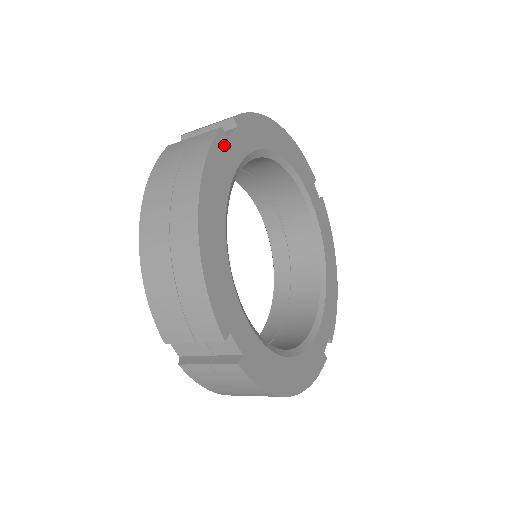
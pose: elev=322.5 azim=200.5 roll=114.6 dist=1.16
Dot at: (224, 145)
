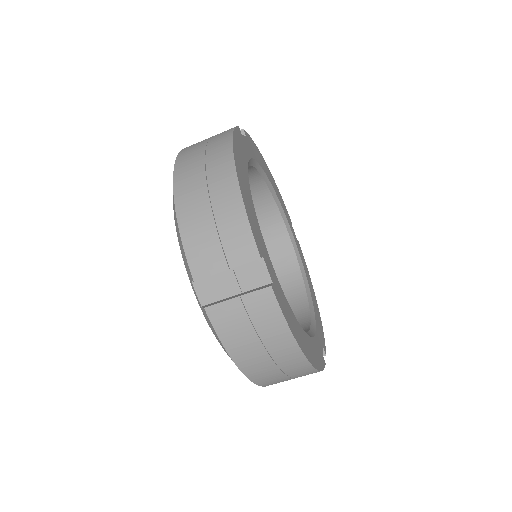
Dot at: (241, 137)
